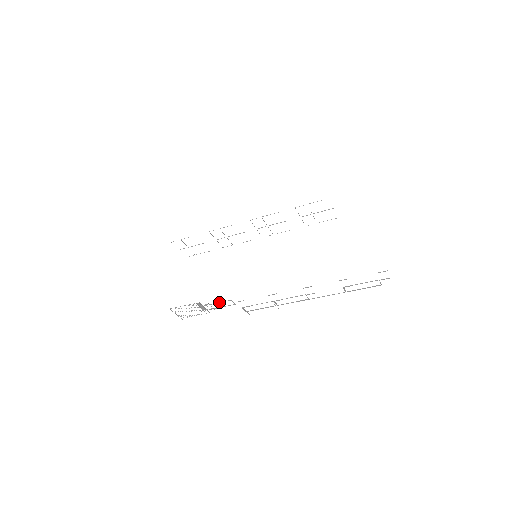
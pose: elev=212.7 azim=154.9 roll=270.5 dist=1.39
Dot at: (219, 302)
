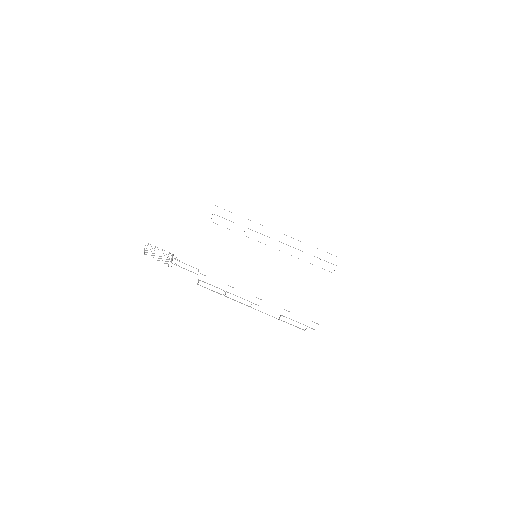
Dot at: occluded
